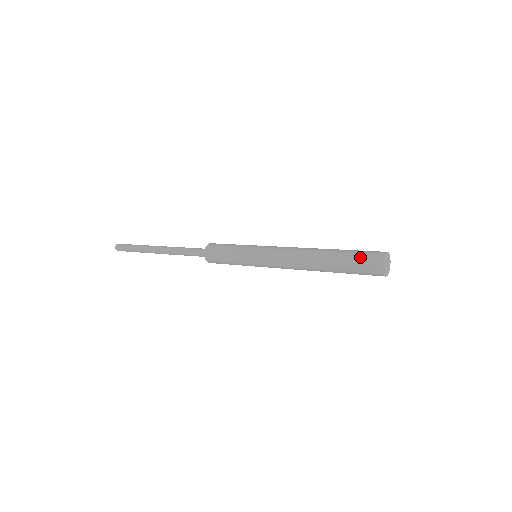
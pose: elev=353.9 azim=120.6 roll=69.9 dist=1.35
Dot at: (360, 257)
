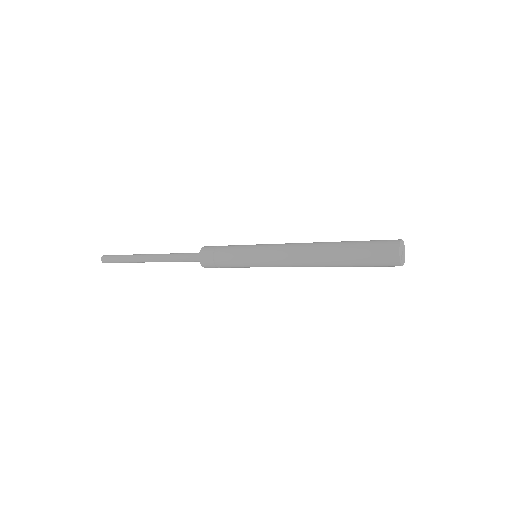
Dot at: (372, 258)
